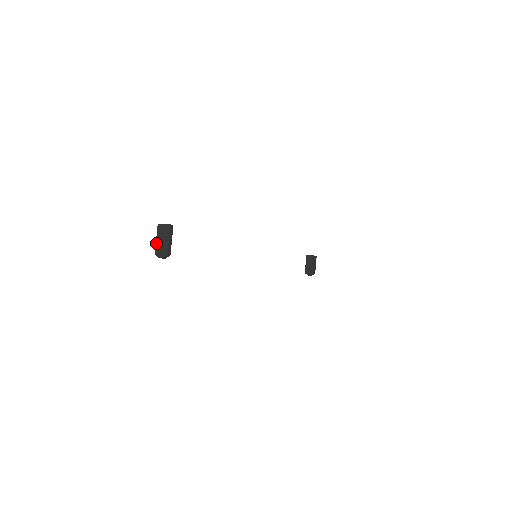
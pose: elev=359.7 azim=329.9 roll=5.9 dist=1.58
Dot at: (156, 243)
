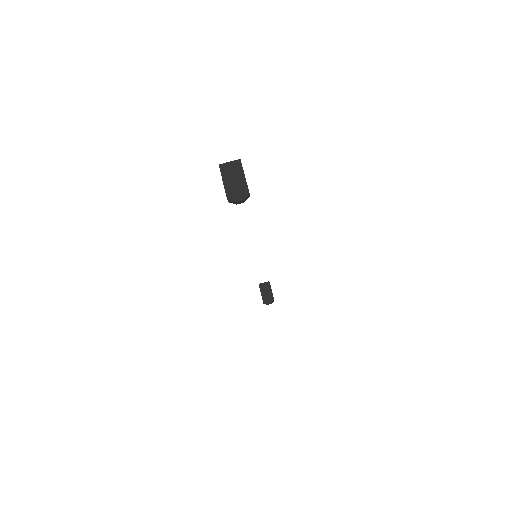
Dot at: (225, 186)
